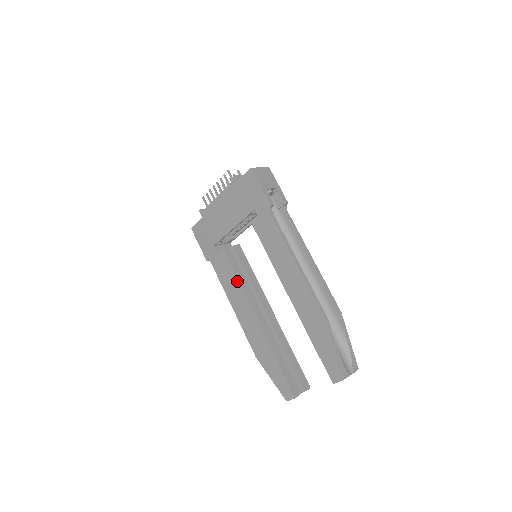
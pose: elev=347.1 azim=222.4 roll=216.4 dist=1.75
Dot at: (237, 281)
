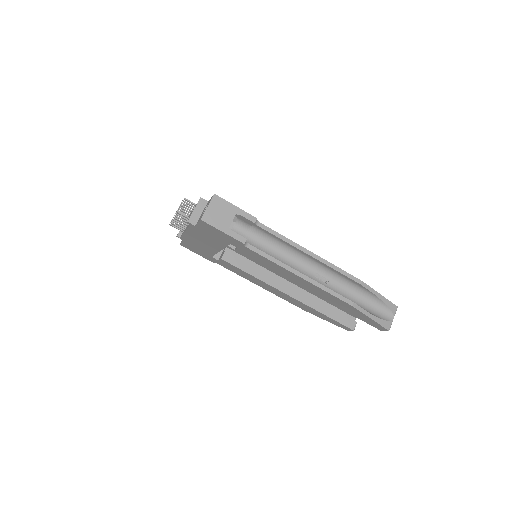
Dot at: (253, 277)
